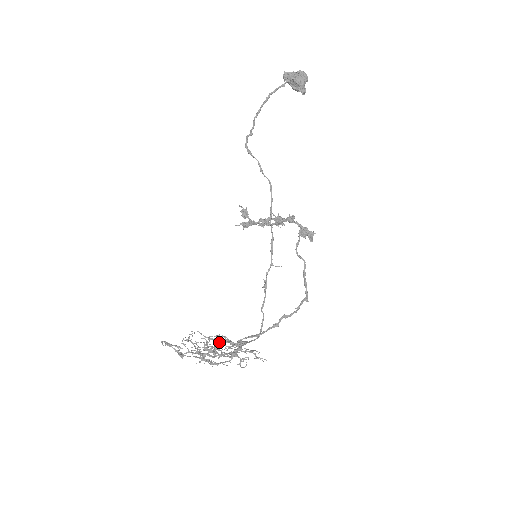
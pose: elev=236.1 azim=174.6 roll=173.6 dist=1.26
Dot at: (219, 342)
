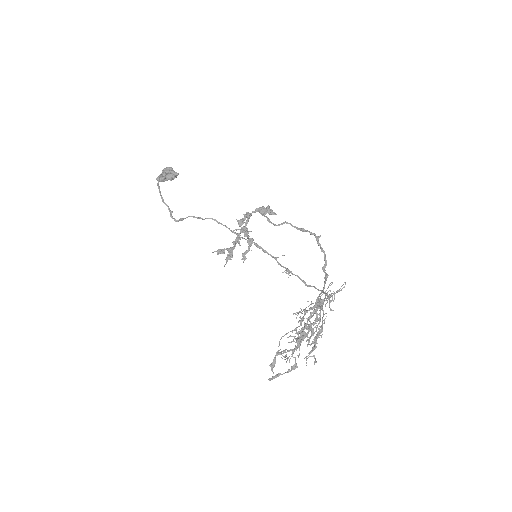
Dot at: occluded
